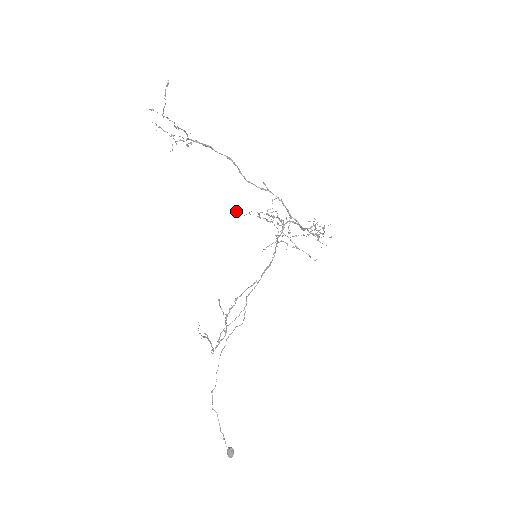
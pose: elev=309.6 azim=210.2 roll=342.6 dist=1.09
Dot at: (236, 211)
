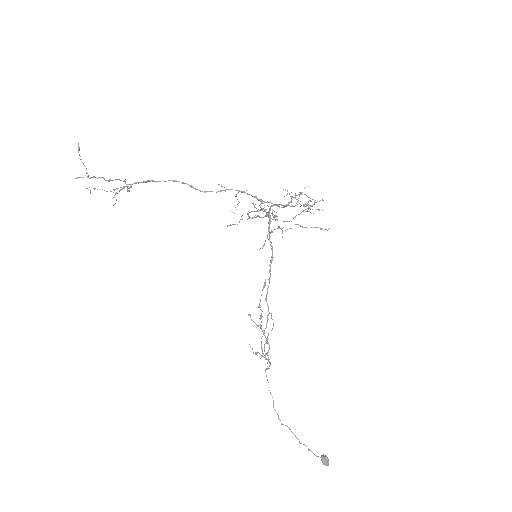
Dot at: occluded
